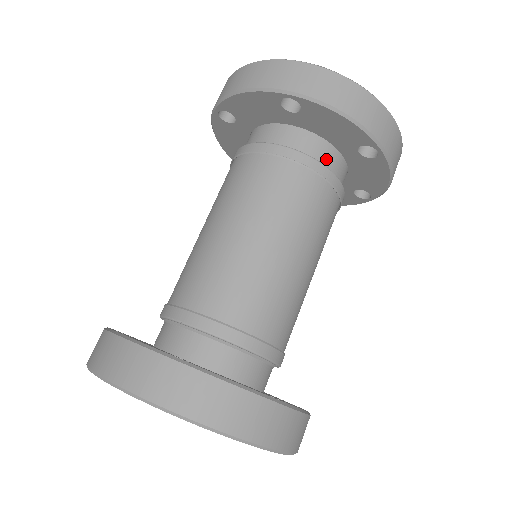
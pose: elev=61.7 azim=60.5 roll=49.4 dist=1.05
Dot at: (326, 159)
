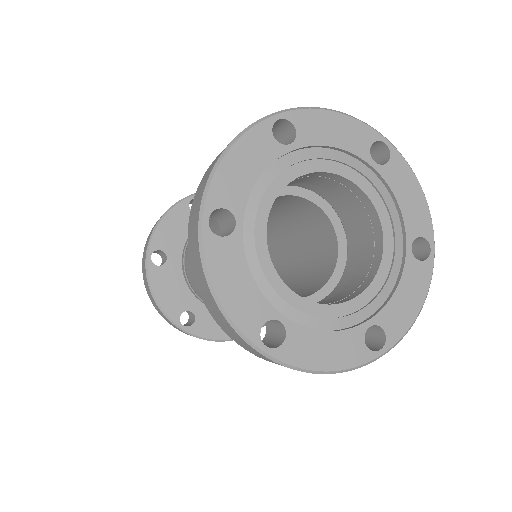
Dot at: occluded
